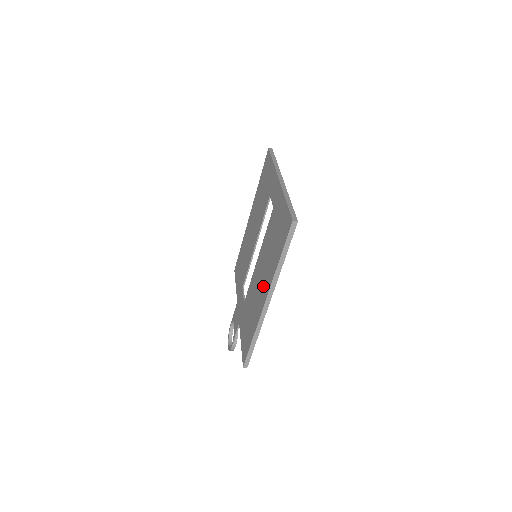
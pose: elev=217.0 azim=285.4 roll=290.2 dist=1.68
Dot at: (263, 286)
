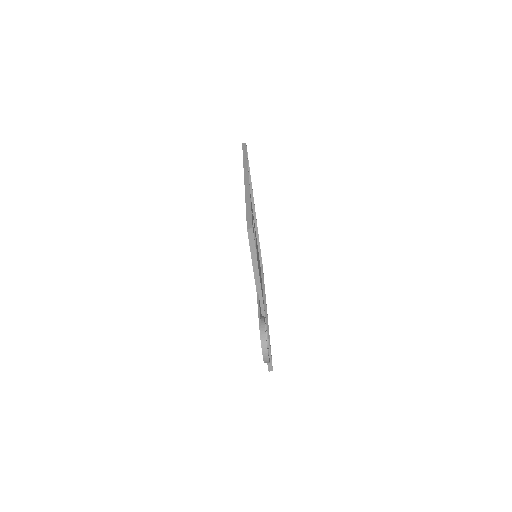
Dot at: occluded
